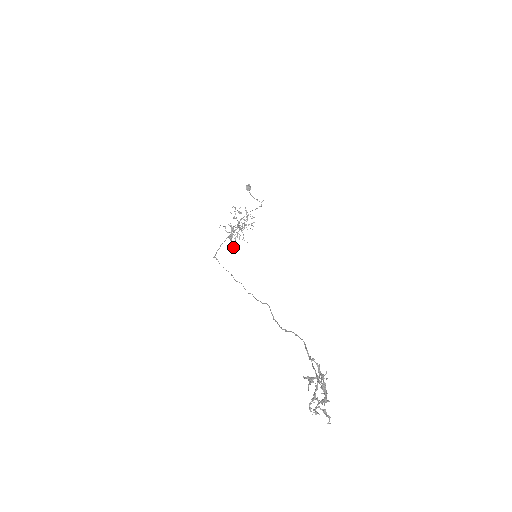
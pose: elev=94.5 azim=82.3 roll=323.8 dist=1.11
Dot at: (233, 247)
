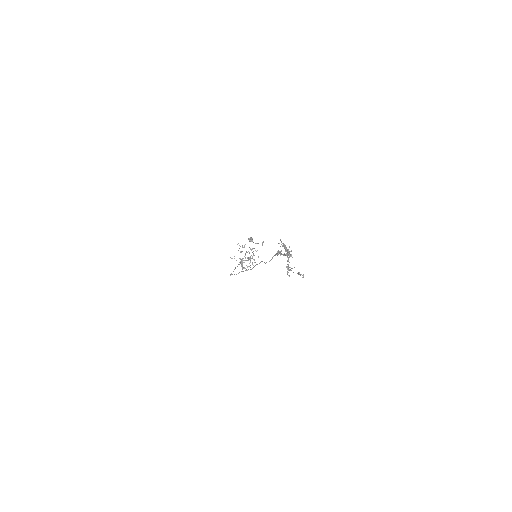
Dot at: occluded
